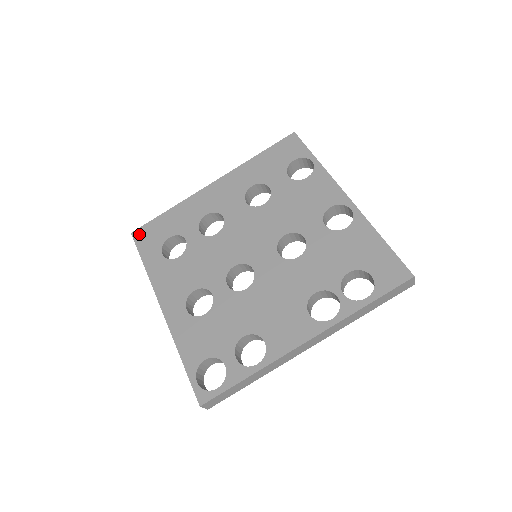
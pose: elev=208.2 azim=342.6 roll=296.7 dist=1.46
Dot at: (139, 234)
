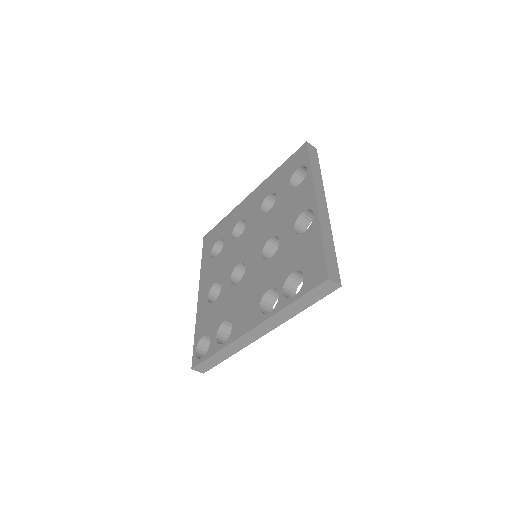
Dot at: (206, 238)
